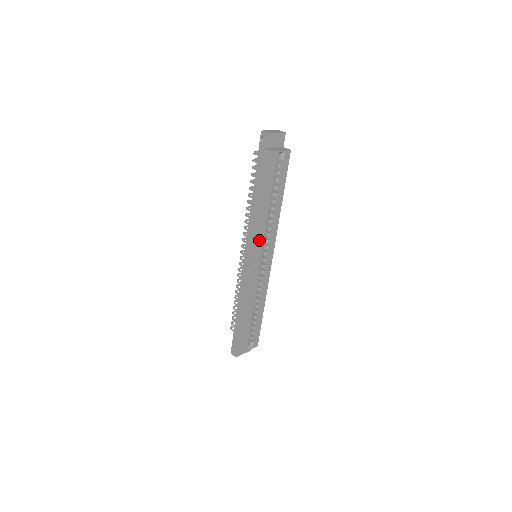
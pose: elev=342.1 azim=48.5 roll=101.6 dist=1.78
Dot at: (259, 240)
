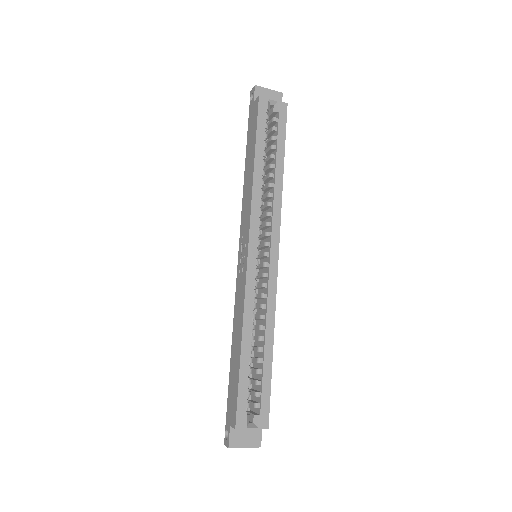
Dot at: (250, 214)
